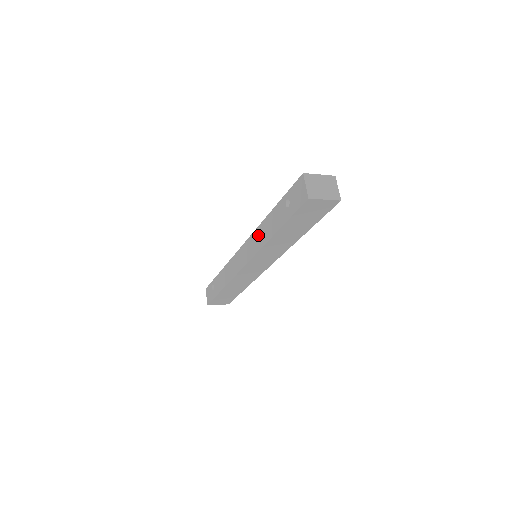
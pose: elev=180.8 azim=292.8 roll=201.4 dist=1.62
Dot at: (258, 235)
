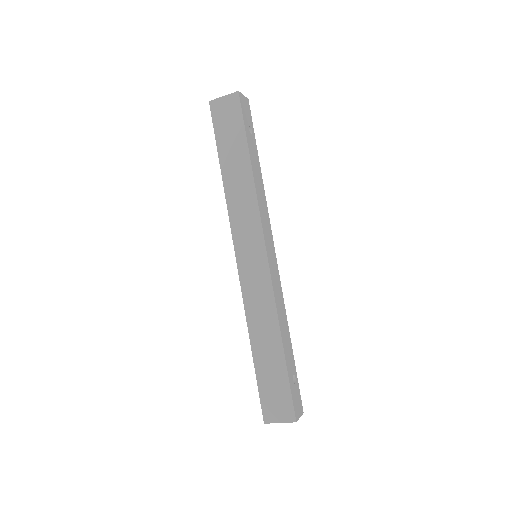
Dot at: occluded
